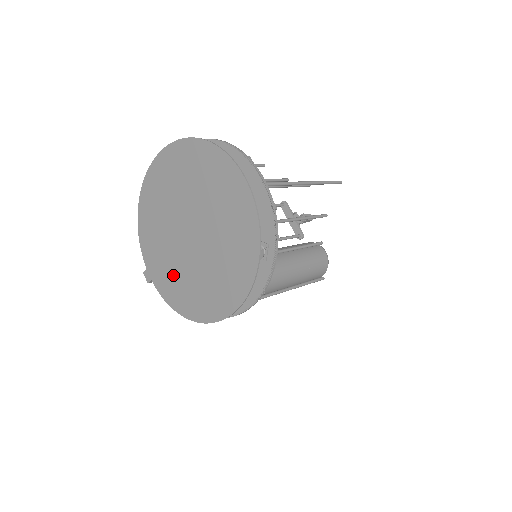
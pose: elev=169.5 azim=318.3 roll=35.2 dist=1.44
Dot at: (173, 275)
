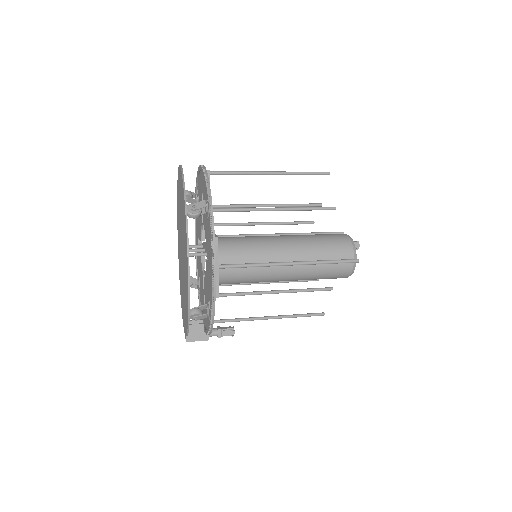
Dot at: (184, 303)
